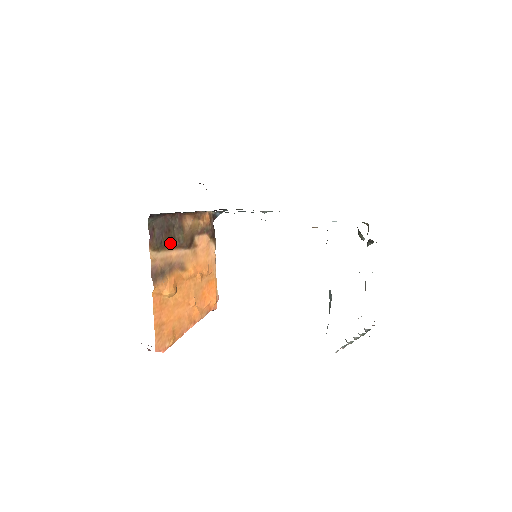
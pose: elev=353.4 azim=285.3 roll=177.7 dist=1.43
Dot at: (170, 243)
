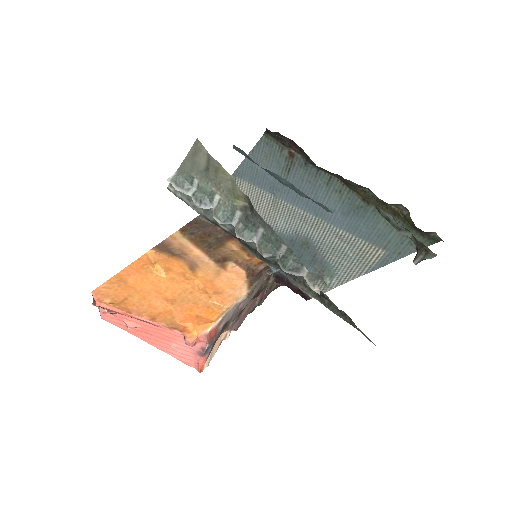
Dot at: (200, 242)
